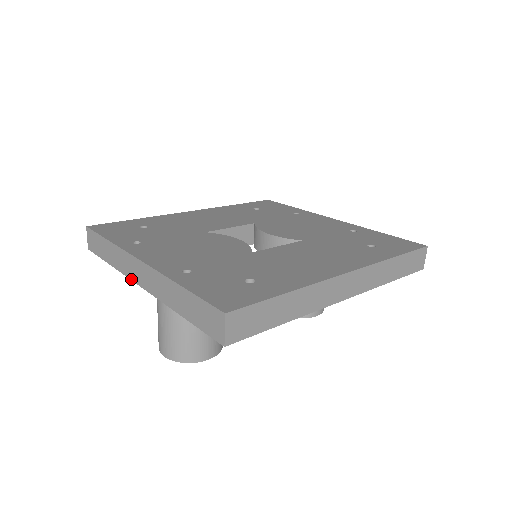
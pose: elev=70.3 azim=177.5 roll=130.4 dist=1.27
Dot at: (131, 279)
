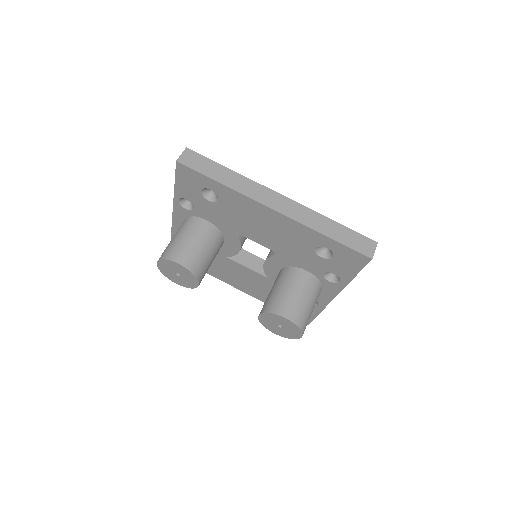
Dot at: (172, 222)
